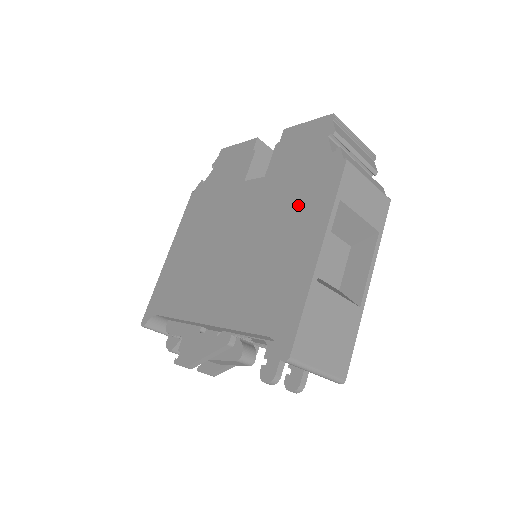
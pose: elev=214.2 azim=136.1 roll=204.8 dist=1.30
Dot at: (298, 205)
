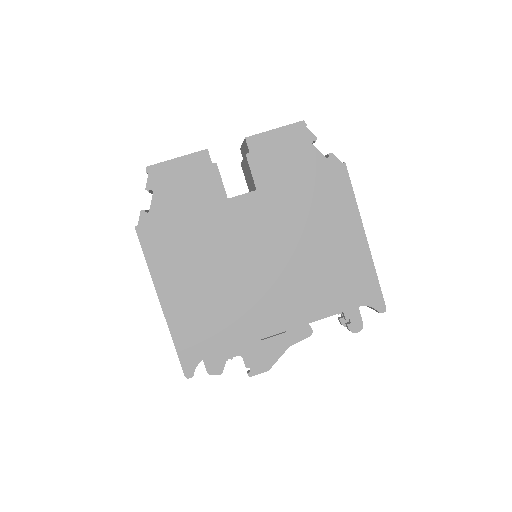
Dot at: (321, 208)
